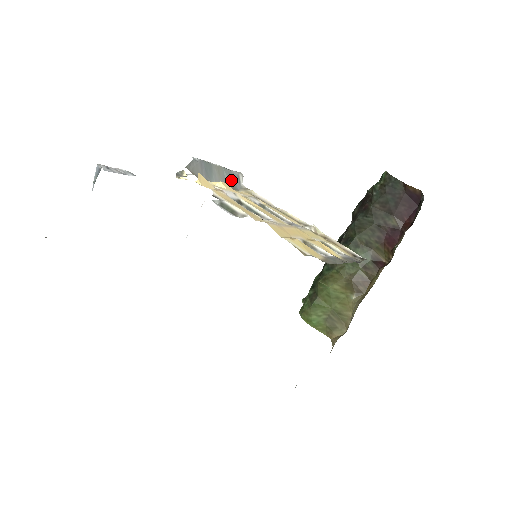
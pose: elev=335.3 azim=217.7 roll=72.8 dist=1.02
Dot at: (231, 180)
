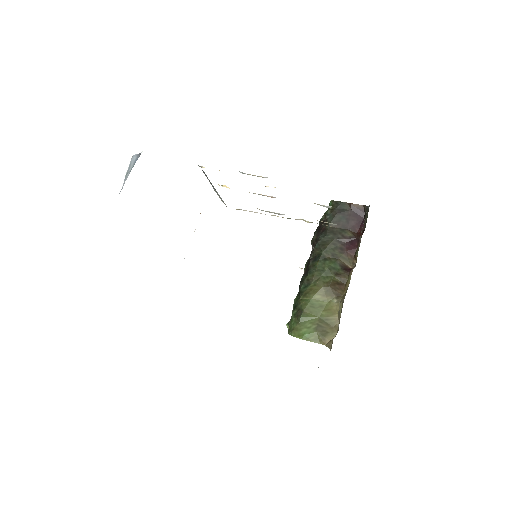
Dot at: (222, 200)
